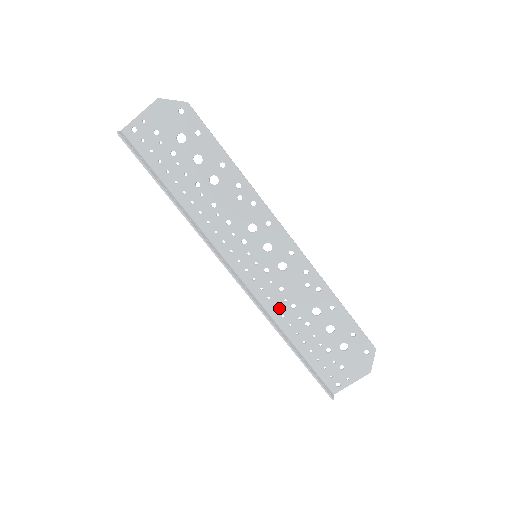
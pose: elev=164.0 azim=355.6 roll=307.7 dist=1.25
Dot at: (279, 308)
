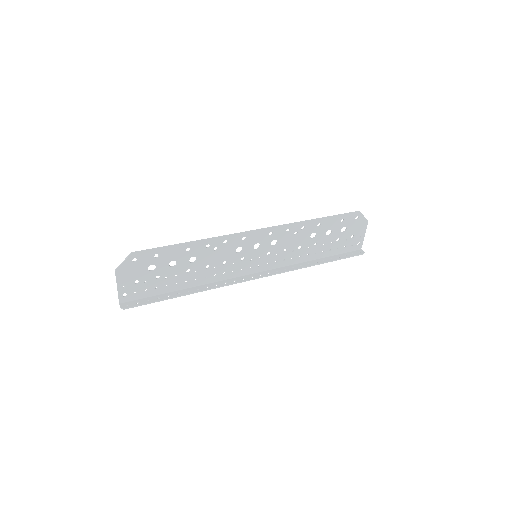
Dot at: (294, 257)
